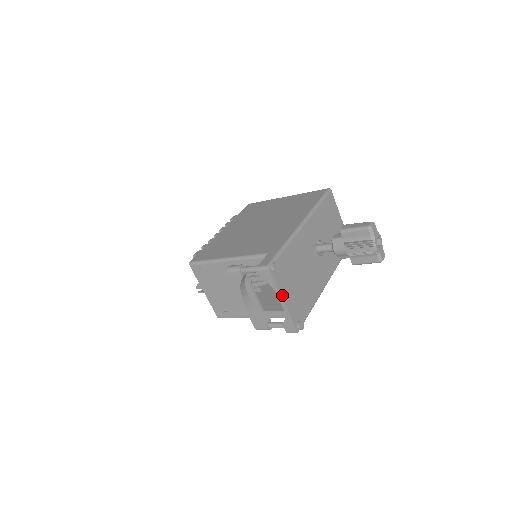
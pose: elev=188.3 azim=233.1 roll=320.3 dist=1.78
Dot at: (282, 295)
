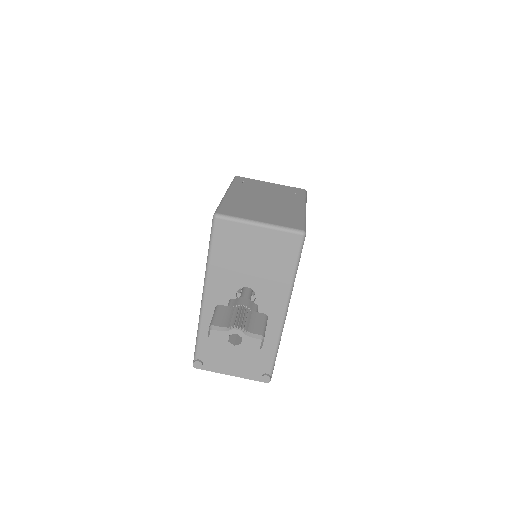
Dot at: (225, 373)
